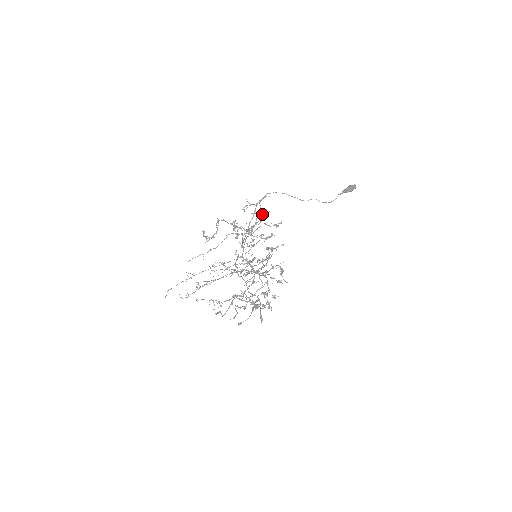
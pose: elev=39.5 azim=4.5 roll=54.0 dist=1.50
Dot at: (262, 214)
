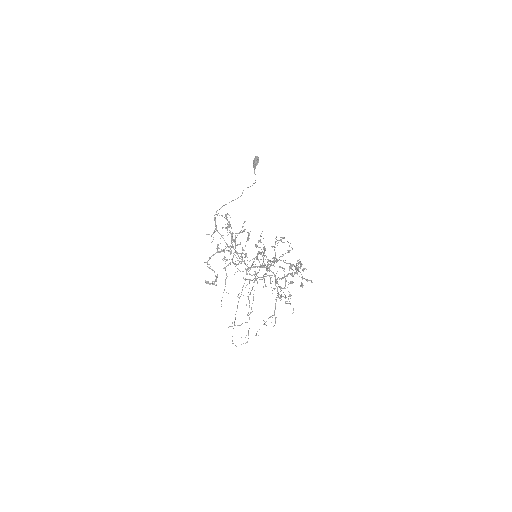
Dot at: occluded
